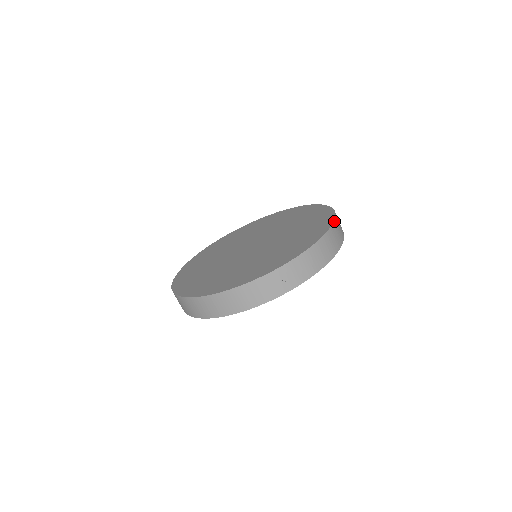
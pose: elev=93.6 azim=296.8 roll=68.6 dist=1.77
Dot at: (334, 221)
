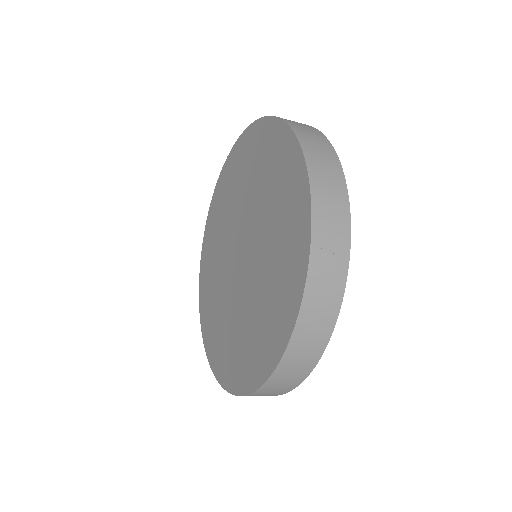
Dot at: (281, 119)
